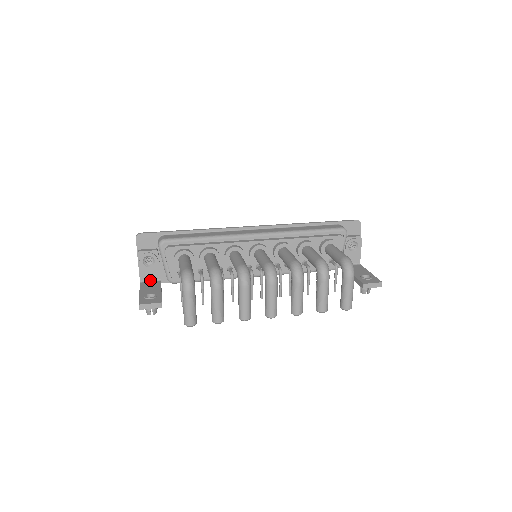
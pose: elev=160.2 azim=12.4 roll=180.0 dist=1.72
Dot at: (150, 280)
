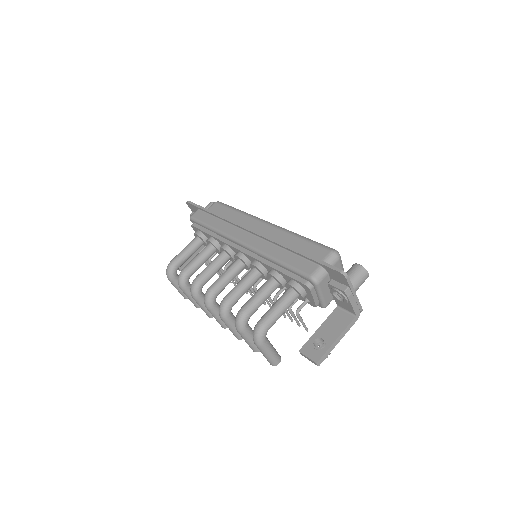
Dot at: occluded
